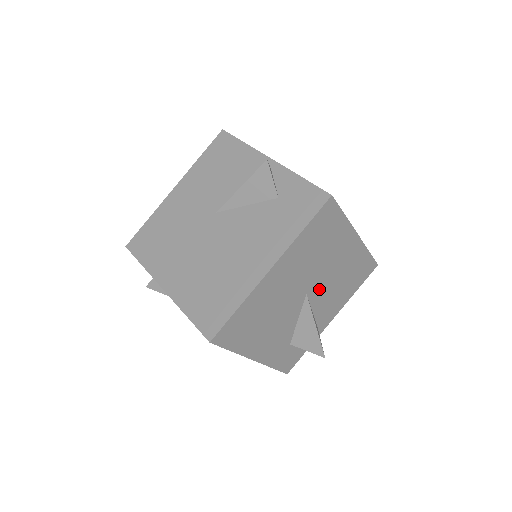
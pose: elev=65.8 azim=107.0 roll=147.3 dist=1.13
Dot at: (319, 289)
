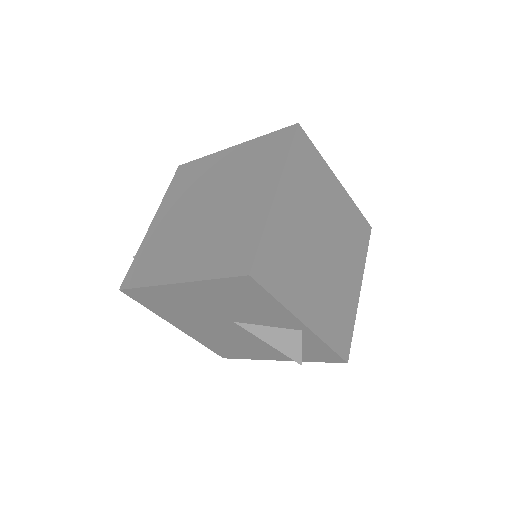
Dot at: occluded
